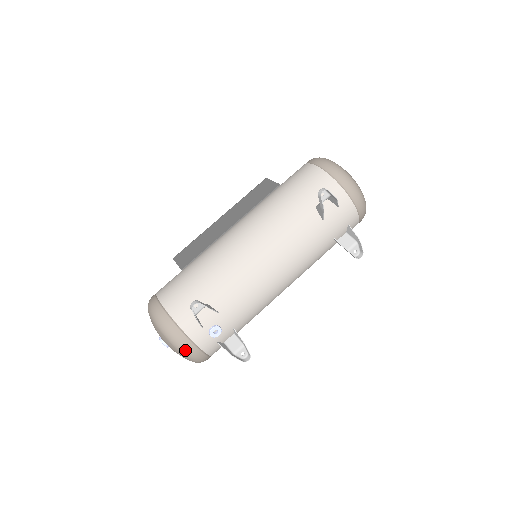
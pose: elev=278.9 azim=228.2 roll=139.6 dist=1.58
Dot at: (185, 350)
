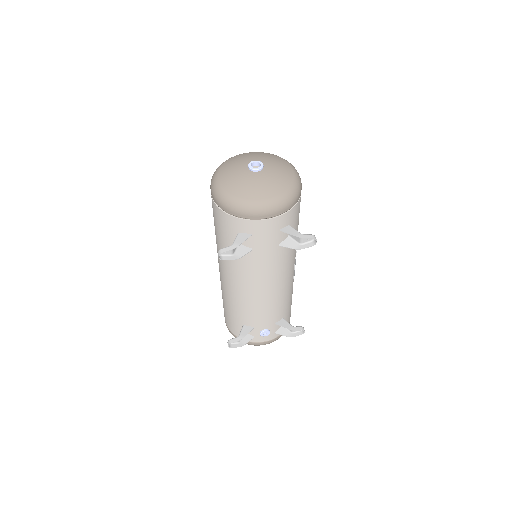
Dot at: occluded
